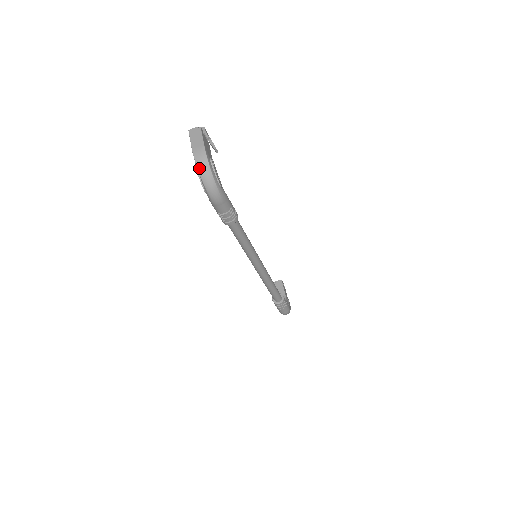
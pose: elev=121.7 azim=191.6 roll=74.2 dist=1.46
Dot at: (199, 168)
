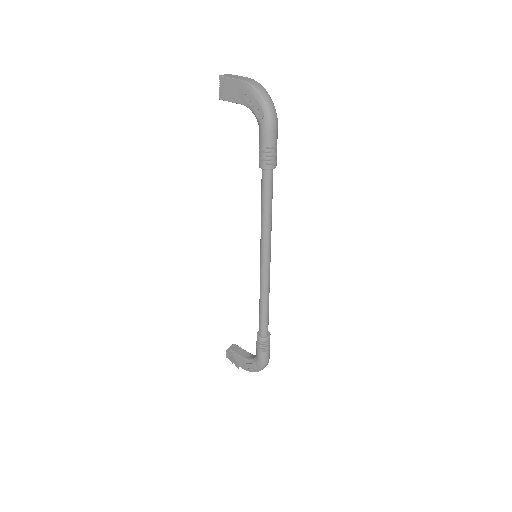
Dot at: (257, 89)
